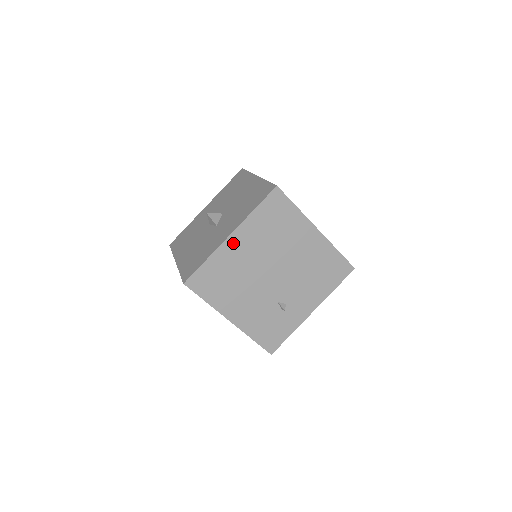
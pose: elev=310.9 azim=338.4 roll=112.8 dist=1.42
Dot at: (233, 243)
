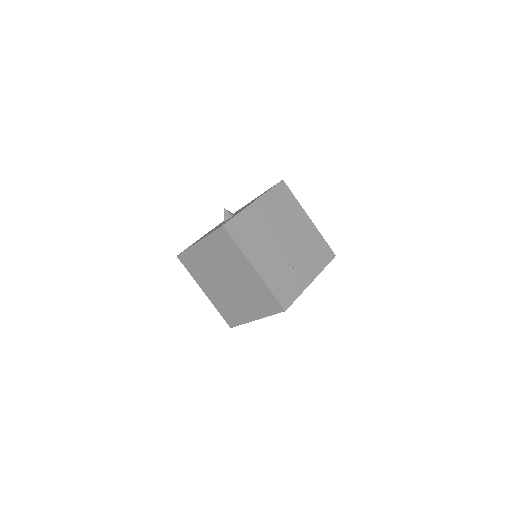
Dot at: (257, 207)
